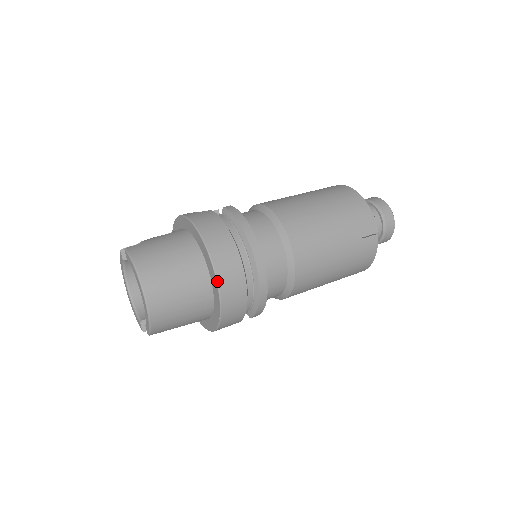
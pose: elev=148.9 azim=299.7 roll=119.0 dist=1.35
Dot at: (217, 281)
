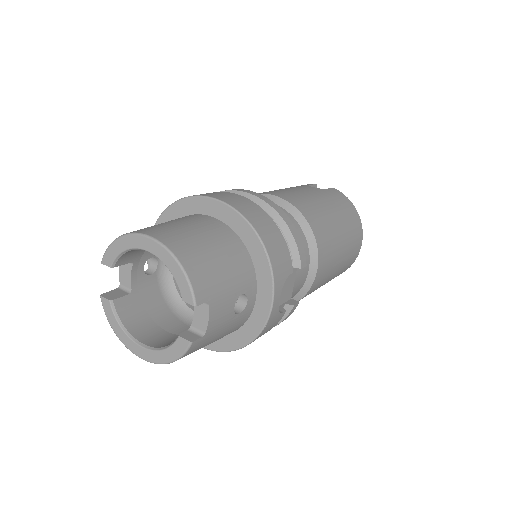
Dot at: (220, 200)
